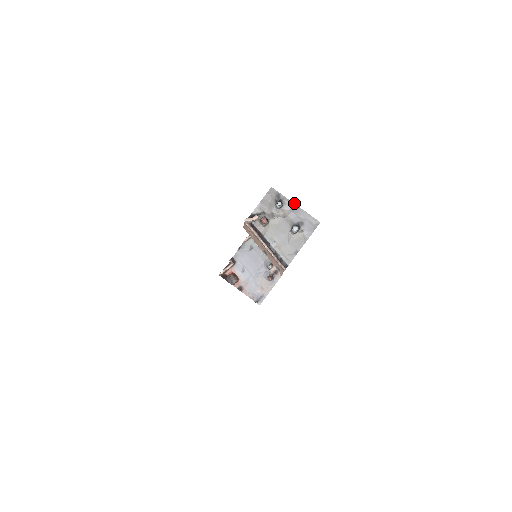
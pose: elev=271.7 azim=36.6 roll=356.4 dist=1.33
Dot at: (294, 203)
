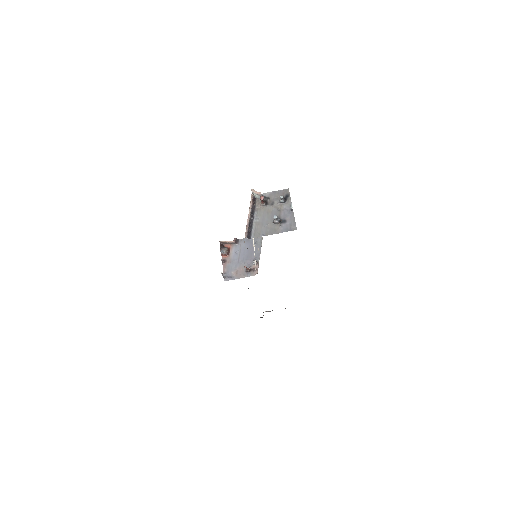
Dot at: occluded
